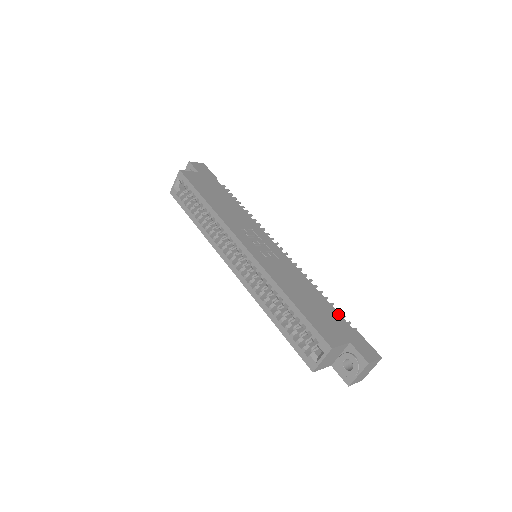
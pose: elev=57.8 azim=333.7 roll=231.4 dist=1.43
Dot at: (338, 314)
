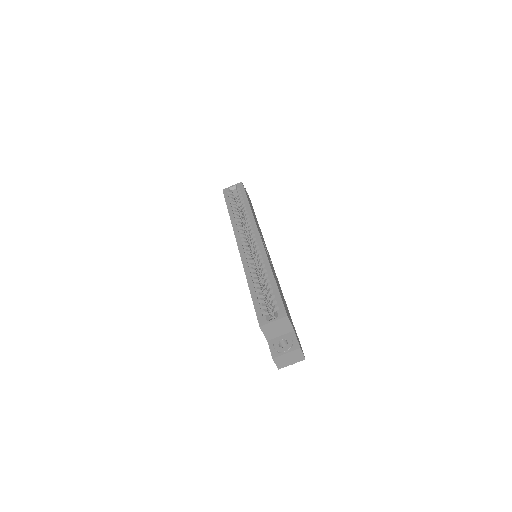
Dot at: occluded
